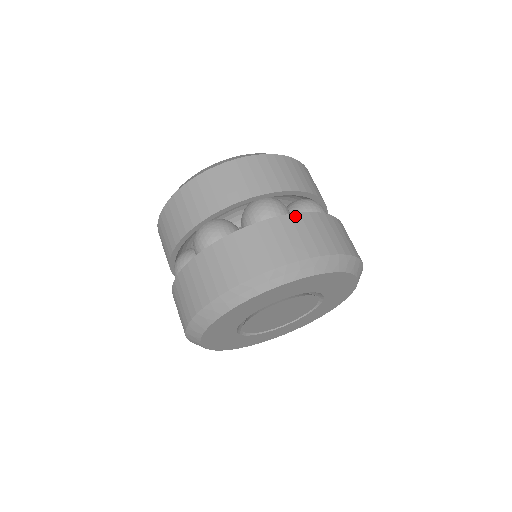
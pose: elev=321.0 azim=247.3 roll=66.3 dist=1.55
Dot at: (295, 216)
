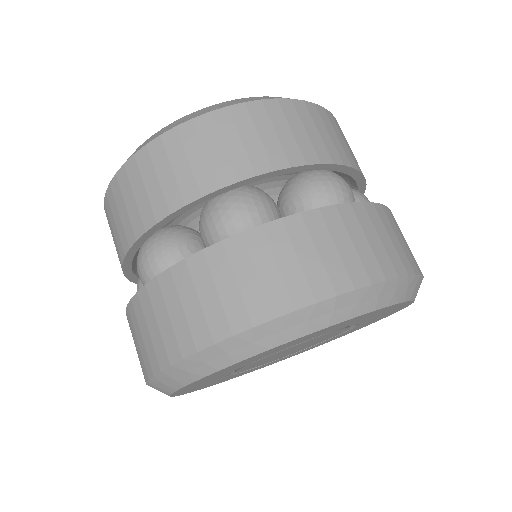
Dot at: (272, 227)
